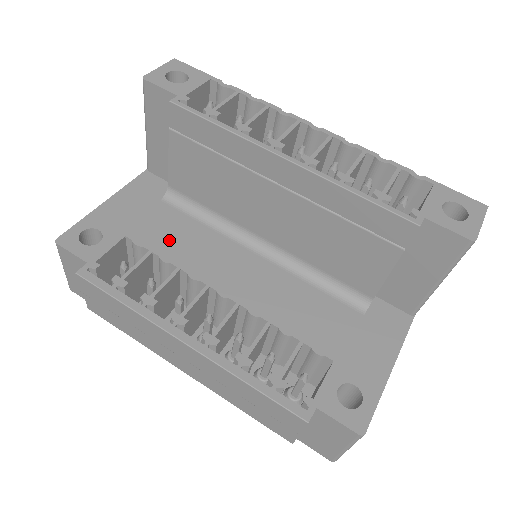
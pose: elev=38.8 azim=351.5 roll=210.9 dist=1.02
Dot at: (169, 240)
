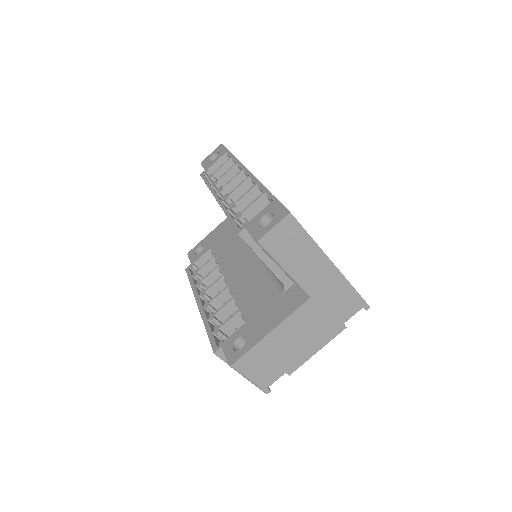
Dot at: (224, 249)
